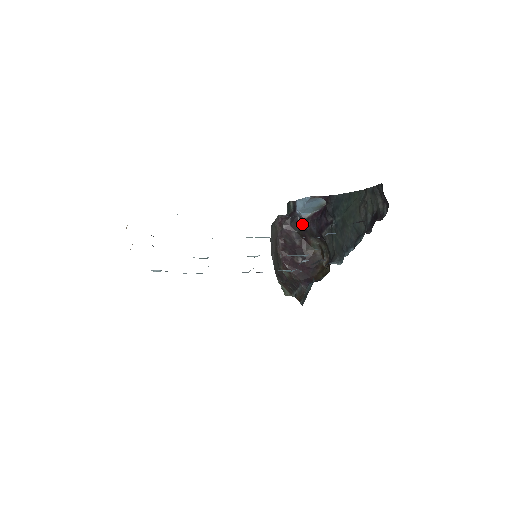
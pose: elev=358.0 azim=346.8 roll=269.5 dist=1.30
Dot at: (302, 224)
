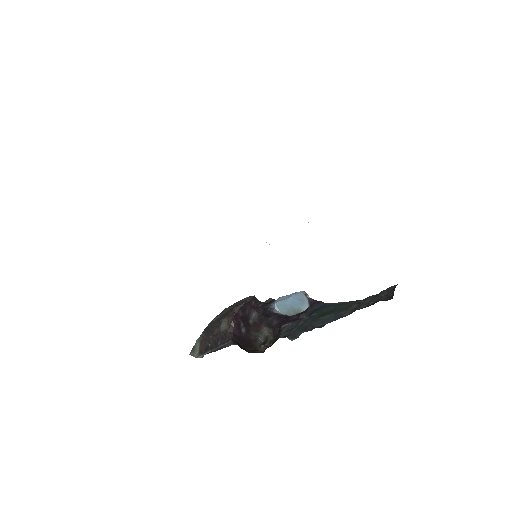
Dot at: (268, 313)
